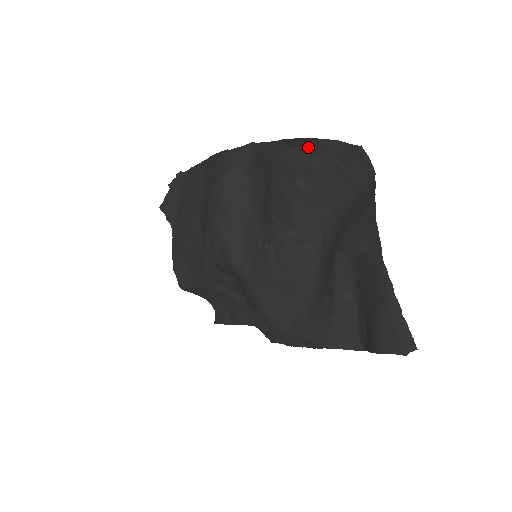
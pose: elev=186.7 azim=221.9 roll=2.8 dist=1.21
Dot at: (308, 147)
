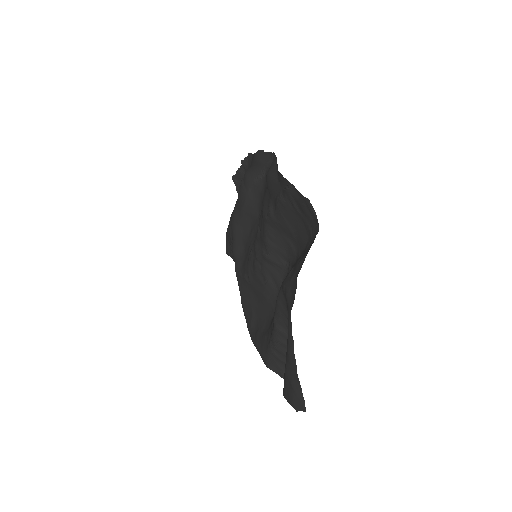
Dot at: (280, 180)
